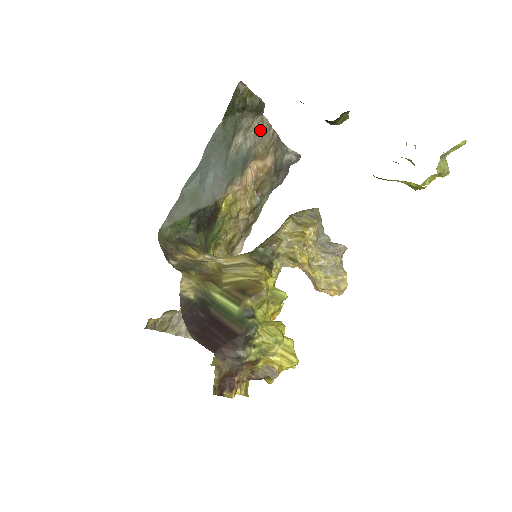
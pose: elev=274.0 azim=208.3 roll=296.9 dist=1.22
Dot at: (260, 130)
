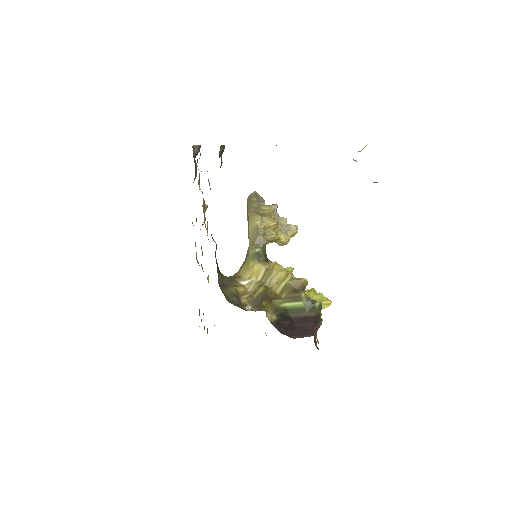
Dot at: occluded
